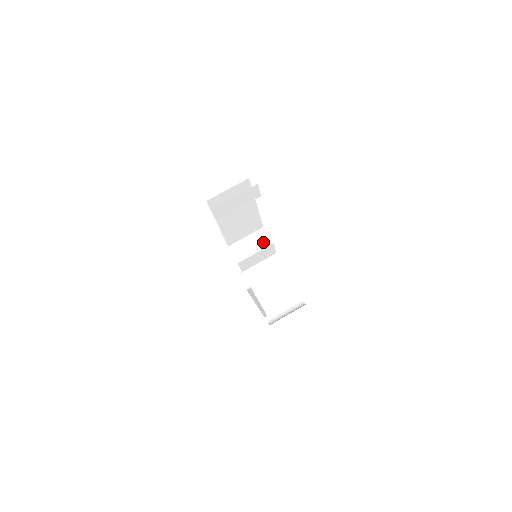
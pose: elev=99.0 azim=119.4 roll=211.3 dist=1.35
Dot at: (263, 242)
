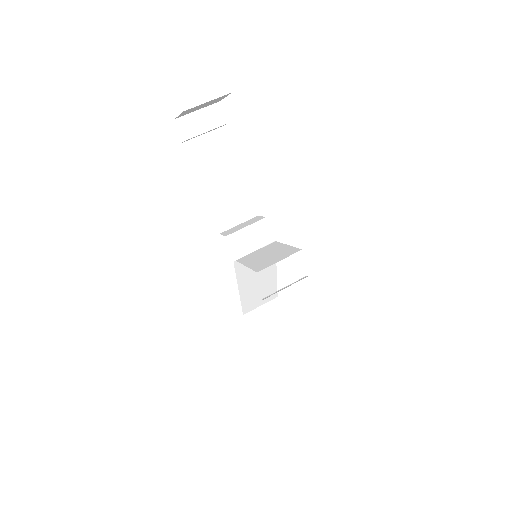
Dot at: (255, 220)
